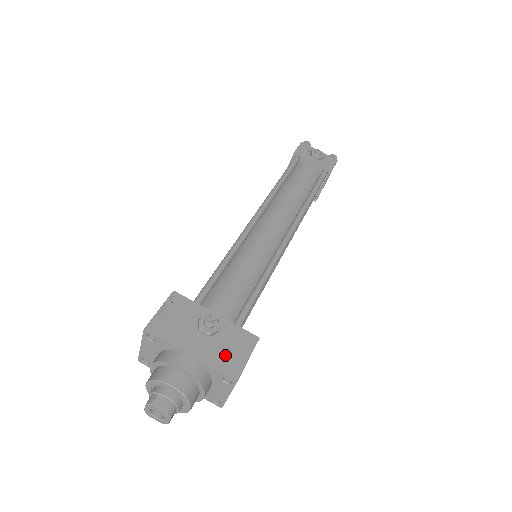
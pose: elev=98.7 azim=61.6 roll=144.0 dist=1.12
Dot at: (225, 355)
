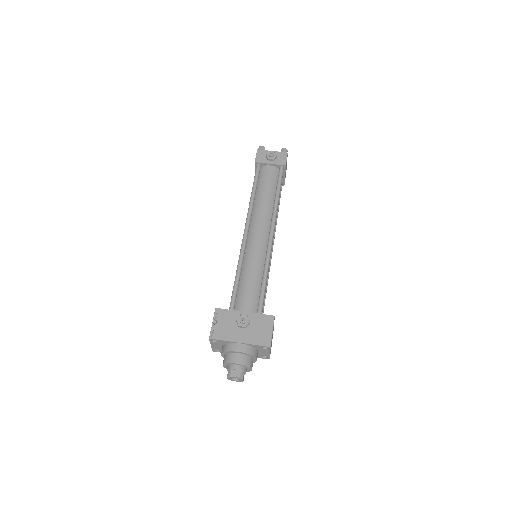
Dot at: (259, 335)
